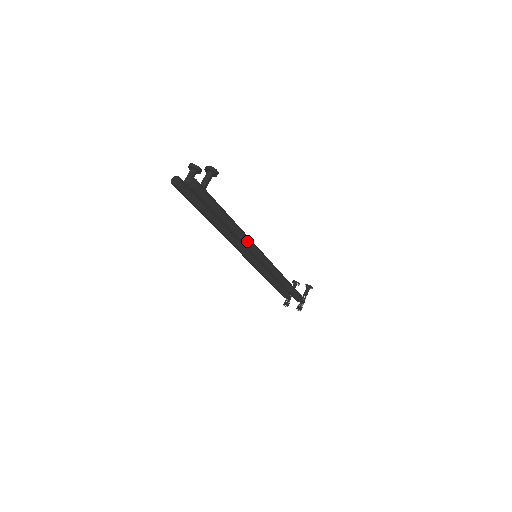
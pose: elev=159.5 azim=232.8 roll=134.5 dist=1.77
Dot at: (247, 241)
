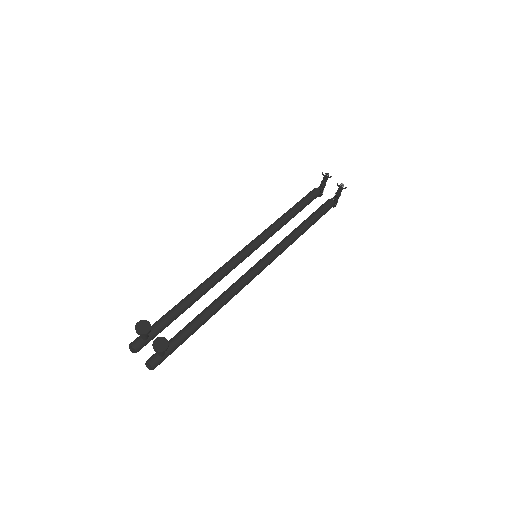
Dot at: occluded
